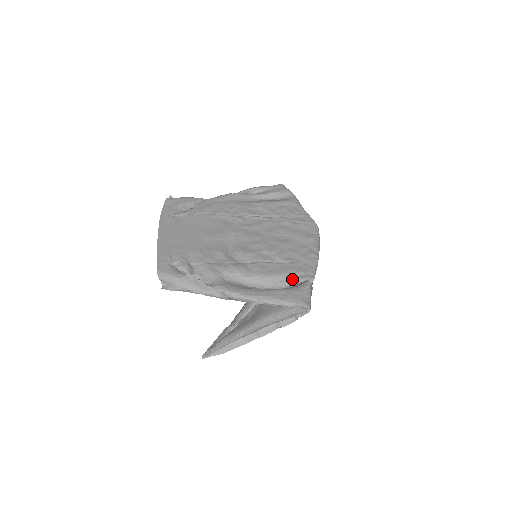
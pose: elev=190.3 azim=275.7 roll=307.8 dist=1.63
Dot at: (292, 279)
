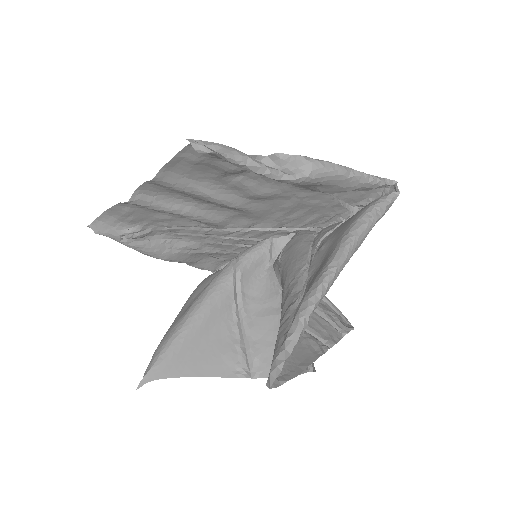
Dot at: (342, 203)
